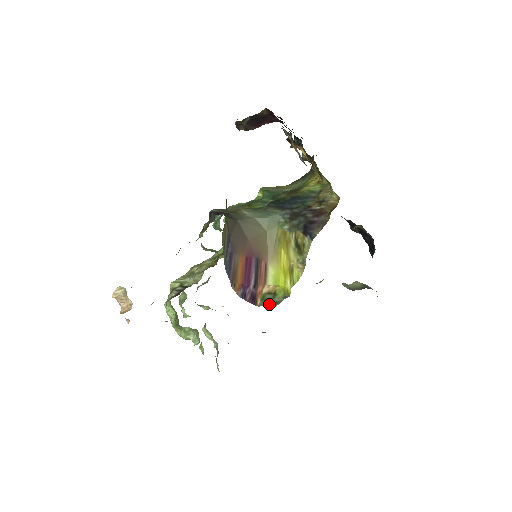
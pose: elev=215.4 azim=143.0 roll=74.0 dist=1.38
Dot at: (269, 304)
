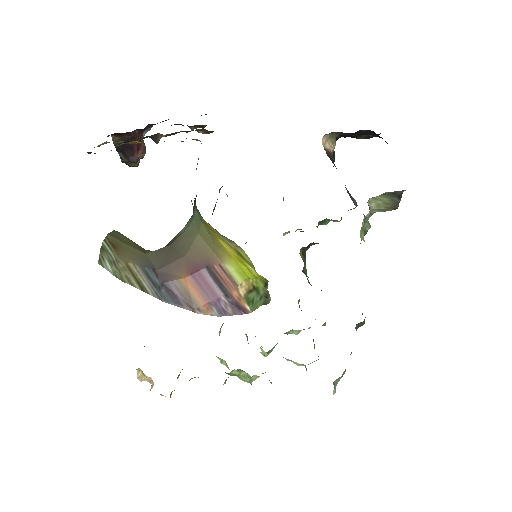
Dot at: (261, 303)
